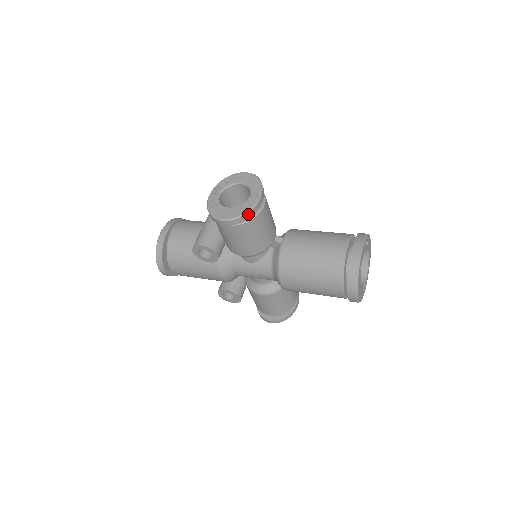
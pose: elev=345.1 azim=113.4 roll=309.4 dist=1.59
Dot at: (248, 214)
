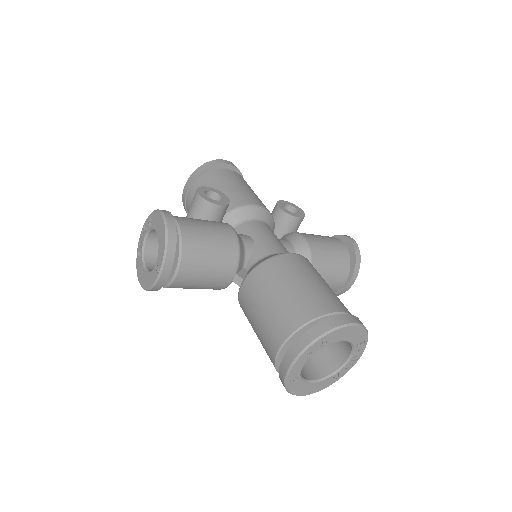
Dot at: (153, 289)
